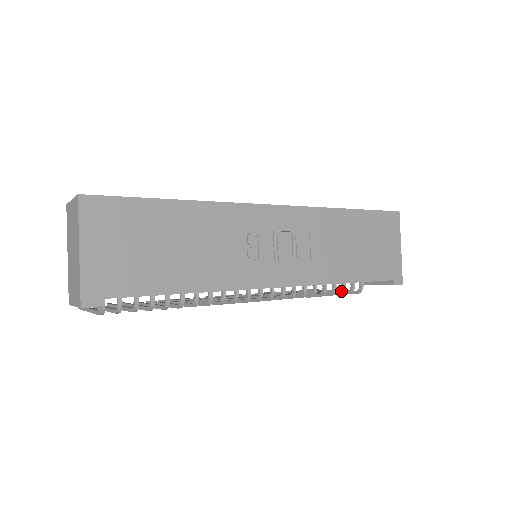
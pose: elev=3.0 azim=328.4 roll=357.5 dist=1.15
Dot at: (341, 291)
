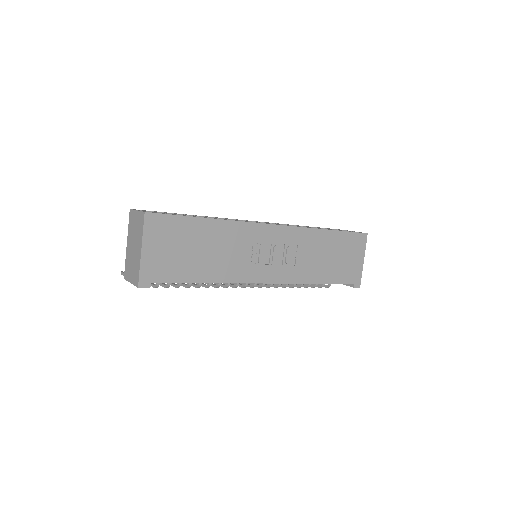
Dot at: (314, 285)
